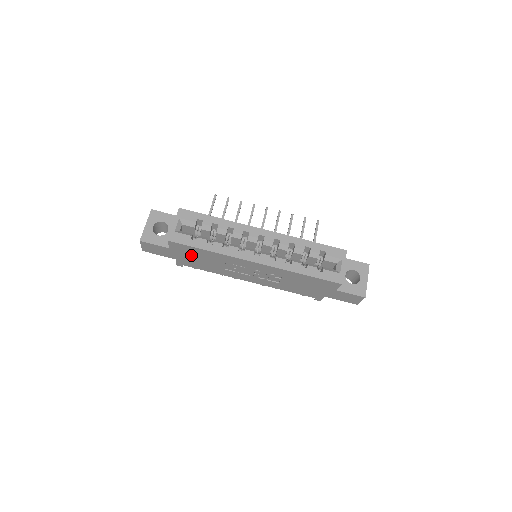
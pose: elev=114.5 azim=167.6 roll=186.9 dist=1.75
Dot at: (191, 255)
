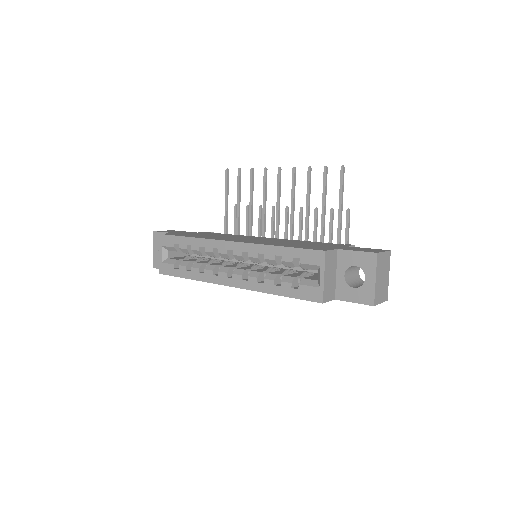
Dot at: occluded
